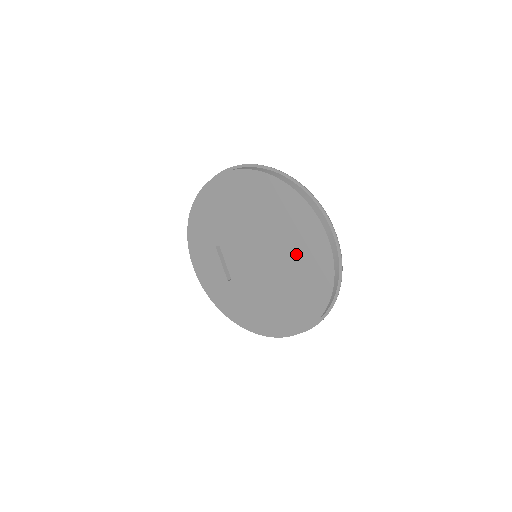
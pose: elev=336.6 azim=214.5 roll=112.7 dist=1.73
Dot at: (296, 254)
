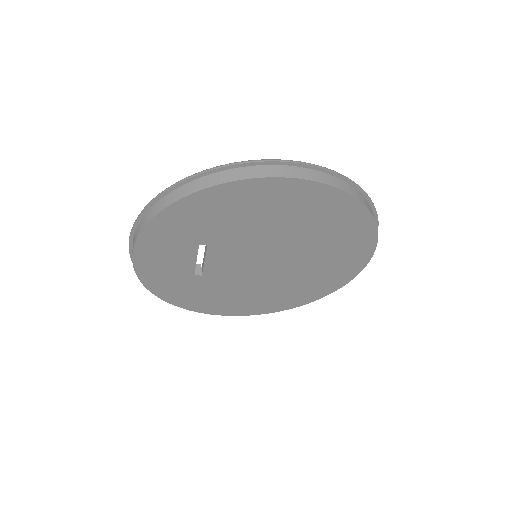
Dot at: (321, 266)
